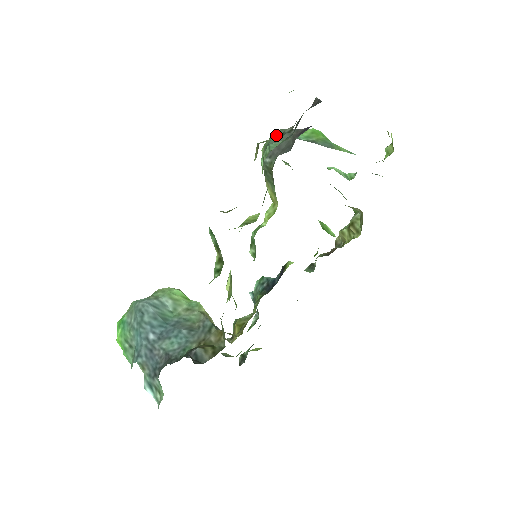
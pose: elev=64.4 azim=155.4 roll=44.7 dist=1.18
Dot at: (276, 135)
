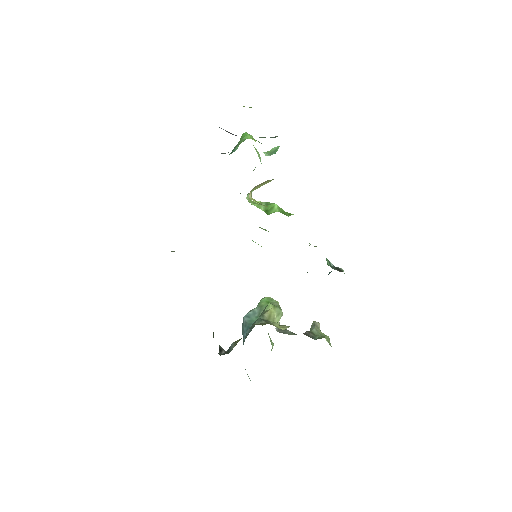
Dot at: occluded
